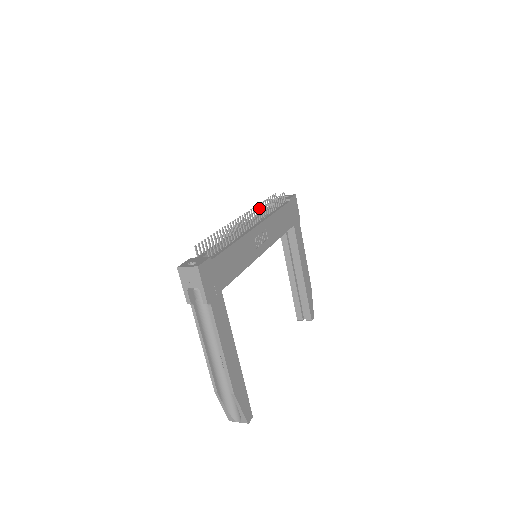
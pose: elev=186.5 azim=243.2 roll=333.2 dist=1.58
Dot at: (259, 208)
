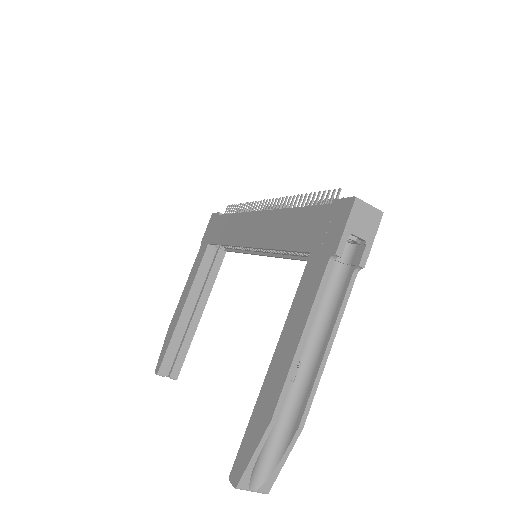
Dot at: (246, 207)
